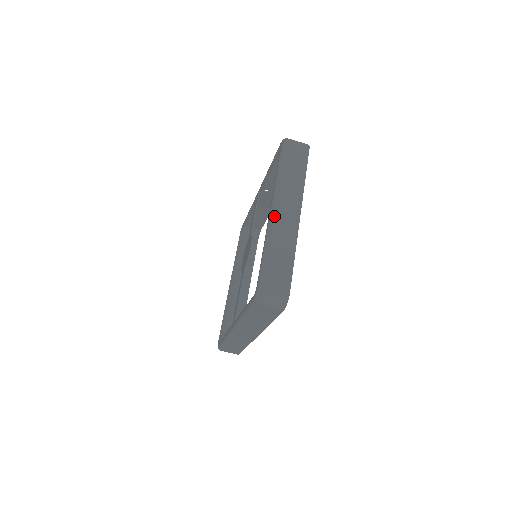
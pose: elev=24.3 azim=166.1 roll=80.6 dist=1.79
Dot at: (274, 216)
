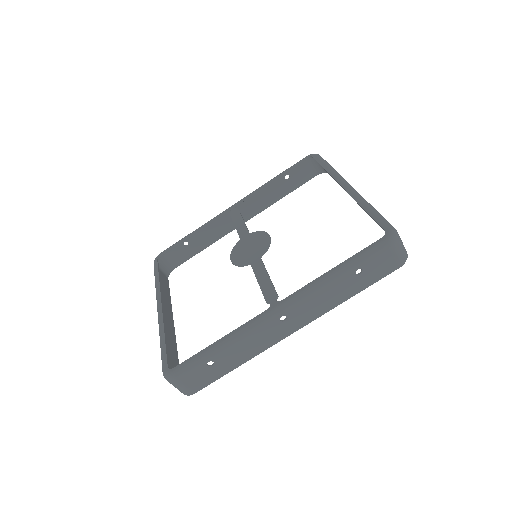
Dot at: occluded
